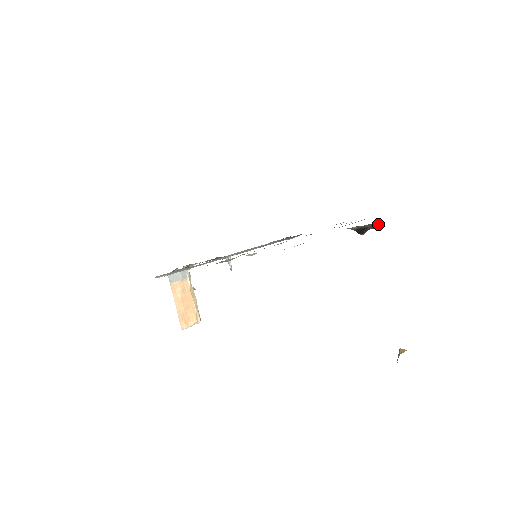
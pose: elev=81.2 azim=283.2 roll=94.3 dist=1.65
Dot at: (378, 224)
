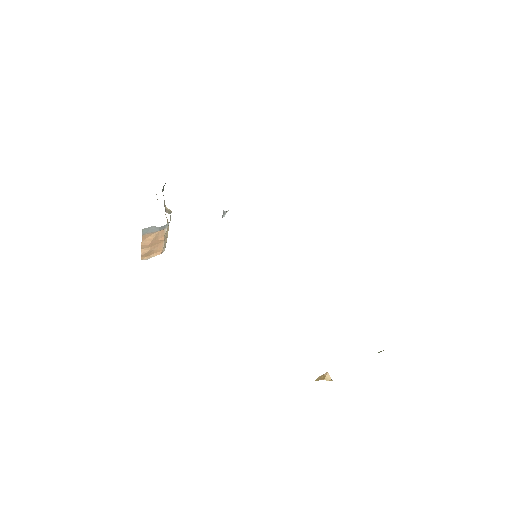
Dot at: occluded
